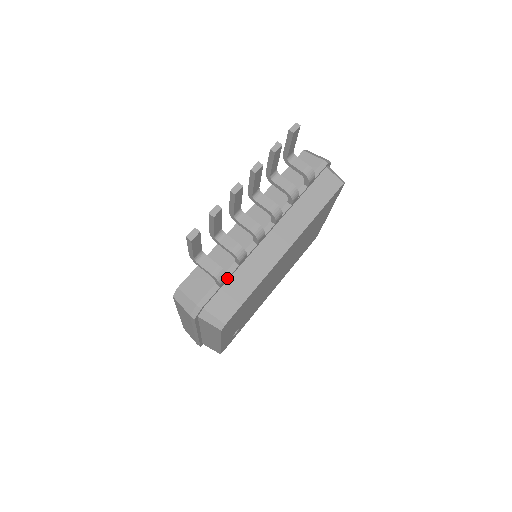
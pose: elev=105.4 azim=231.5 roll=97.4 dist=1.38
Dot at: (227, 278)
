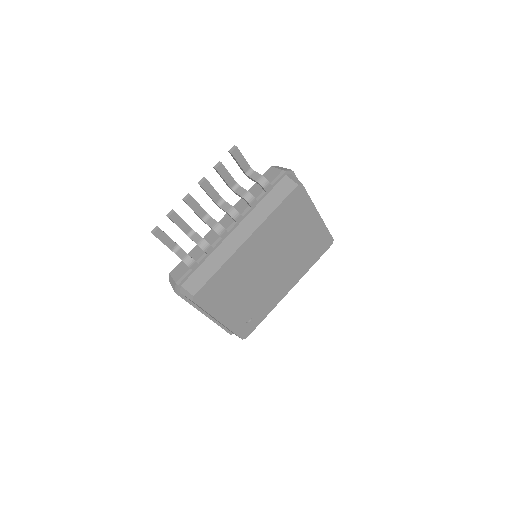
Dot at: (197, 263)
